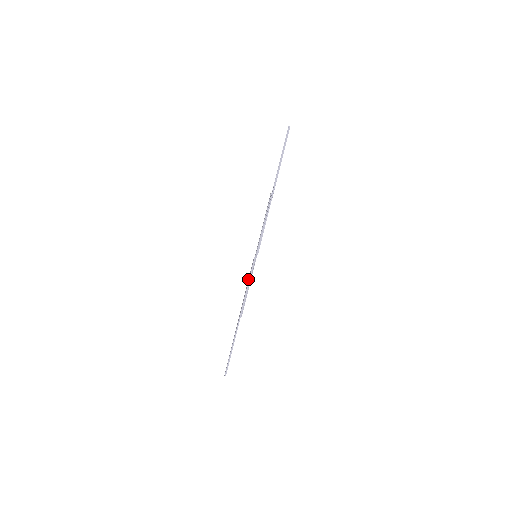
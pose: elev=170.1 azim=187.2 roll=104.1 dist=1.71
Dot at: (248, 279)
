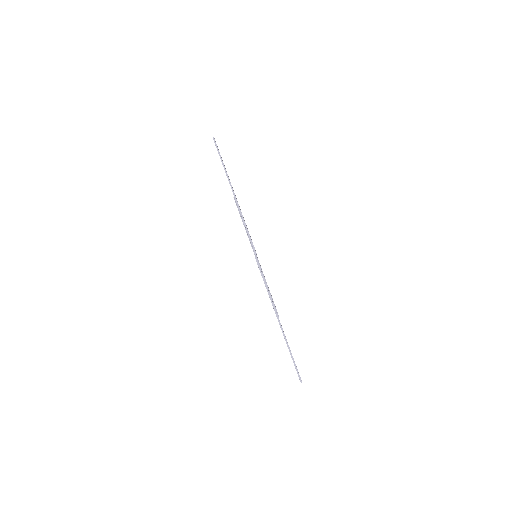
Dot at: (263, 280)
